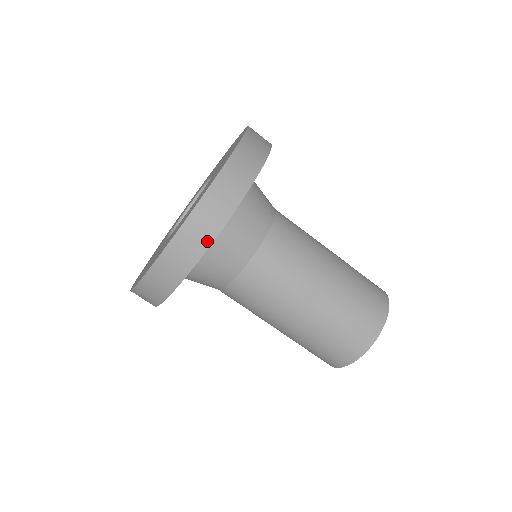
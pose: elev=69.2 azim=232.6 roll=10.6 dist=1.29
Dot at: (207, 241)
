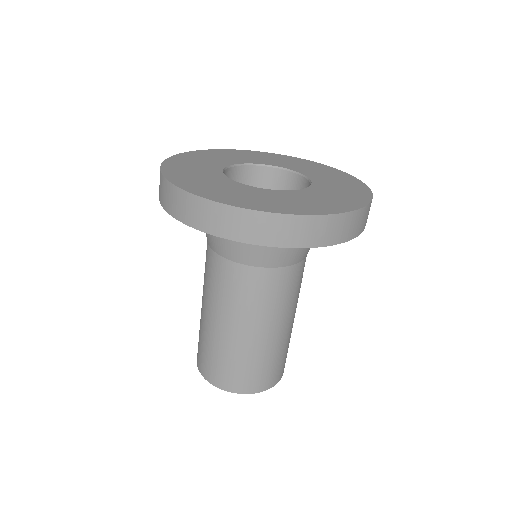
Dot at: (347, 237)
